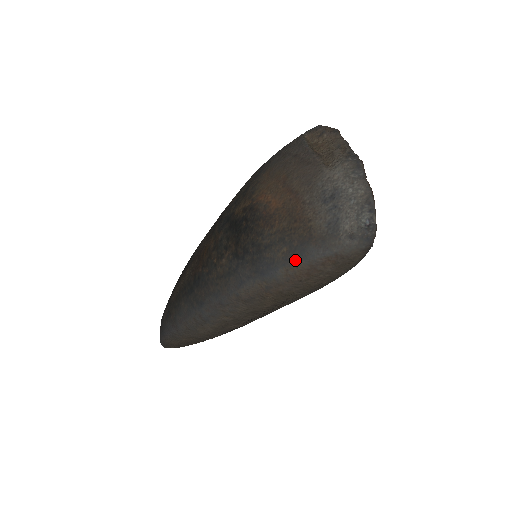
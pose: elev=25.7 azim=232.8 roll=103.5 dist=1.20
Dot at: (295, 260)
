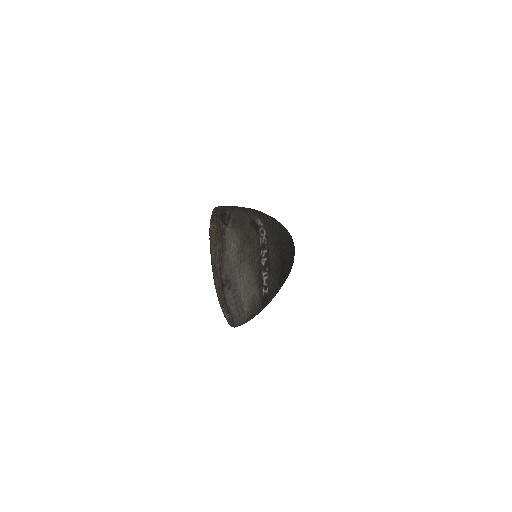
Dot at: occluded
